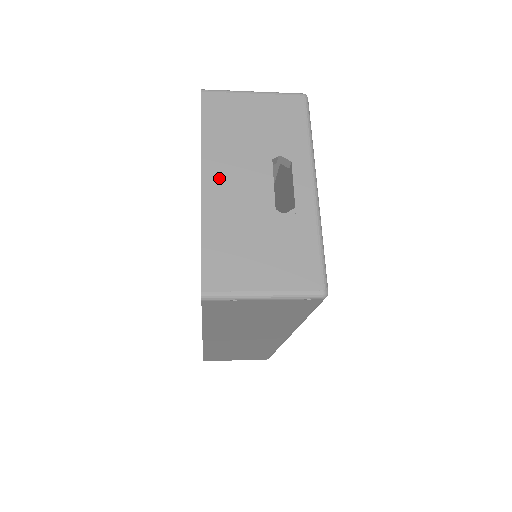
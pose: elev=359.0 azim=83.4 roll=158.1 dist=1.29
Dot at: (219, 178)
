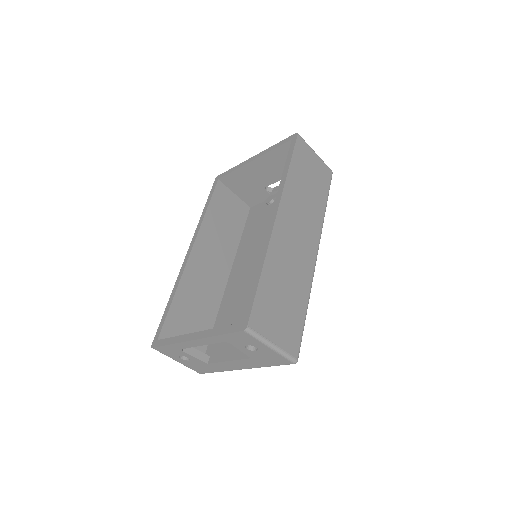
Dot at: occluded
